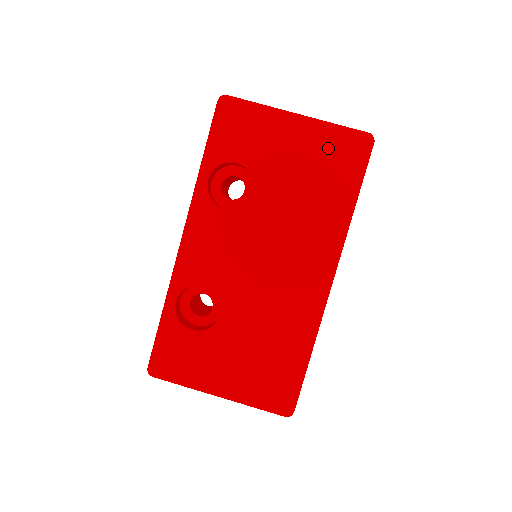
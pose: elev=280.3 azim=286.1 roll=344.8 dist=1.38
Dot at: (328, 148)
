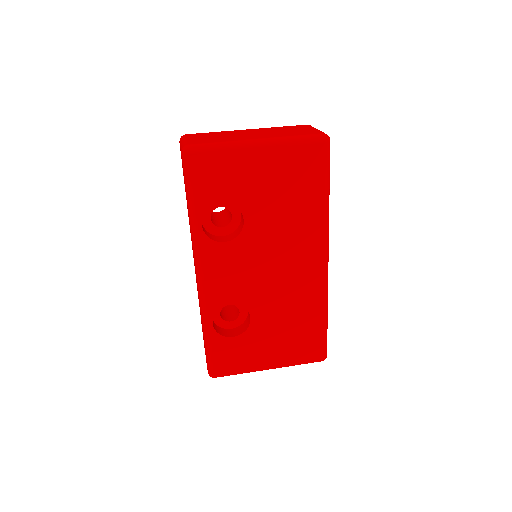
Dot at: (294, 161)
